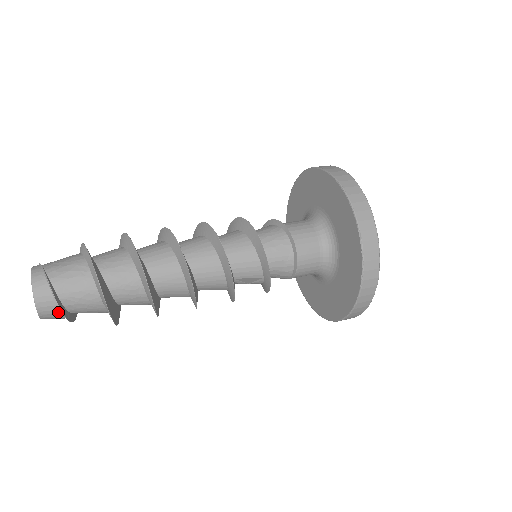
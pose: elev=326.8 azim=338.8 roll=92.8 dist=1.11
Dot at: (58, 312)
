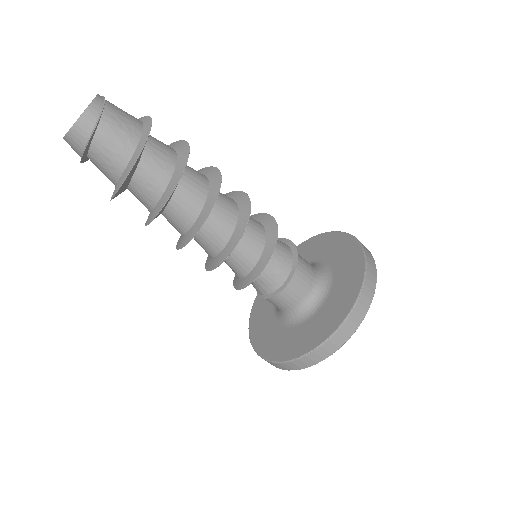
Dot at: (79, 152)
